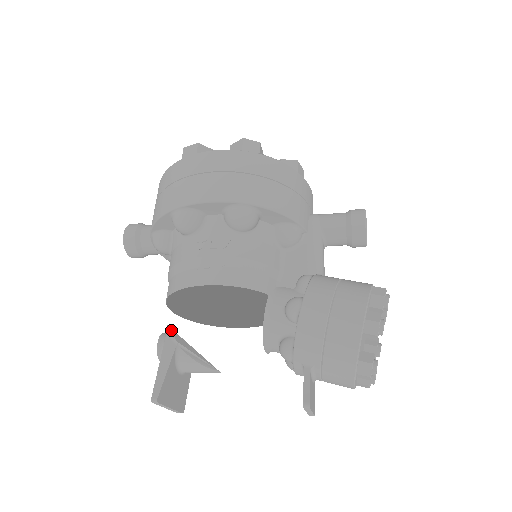
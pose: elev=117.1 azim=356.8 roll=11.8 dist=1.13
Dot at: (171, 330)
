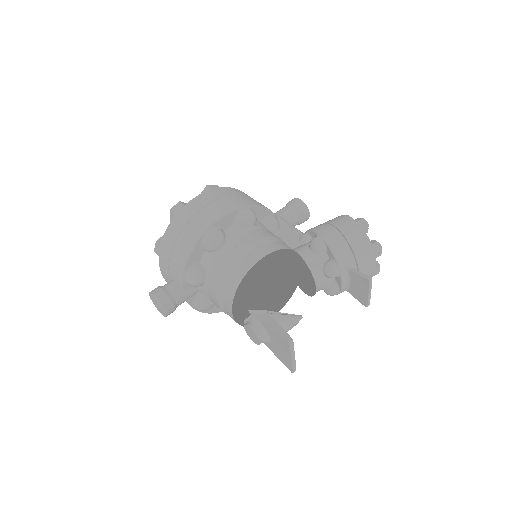
Dot at: (254, 310)
